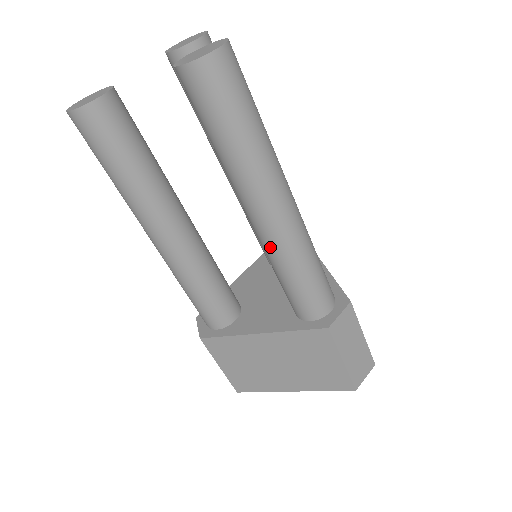
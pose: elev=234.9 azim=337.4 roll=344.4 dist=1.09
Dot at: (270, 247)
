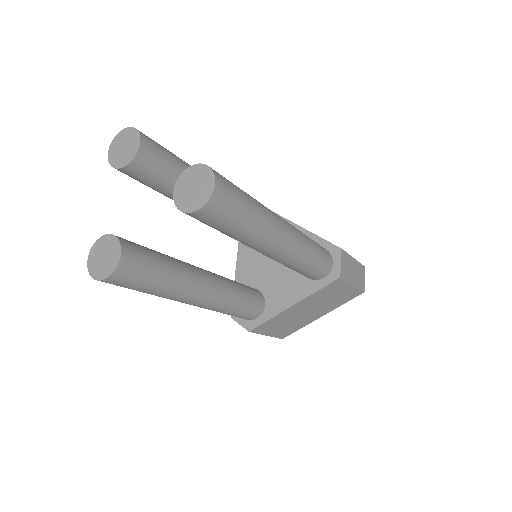
Dot at: (286, 261)
